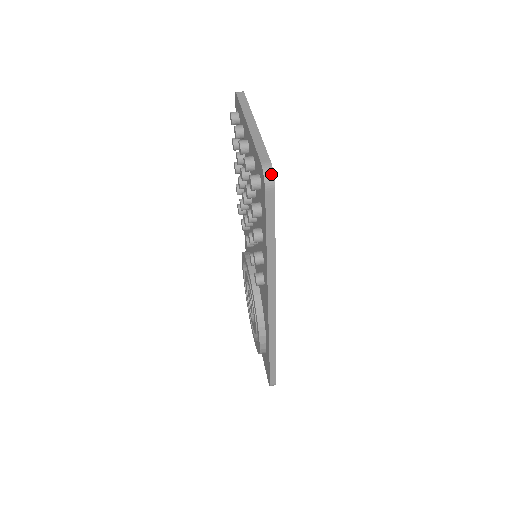
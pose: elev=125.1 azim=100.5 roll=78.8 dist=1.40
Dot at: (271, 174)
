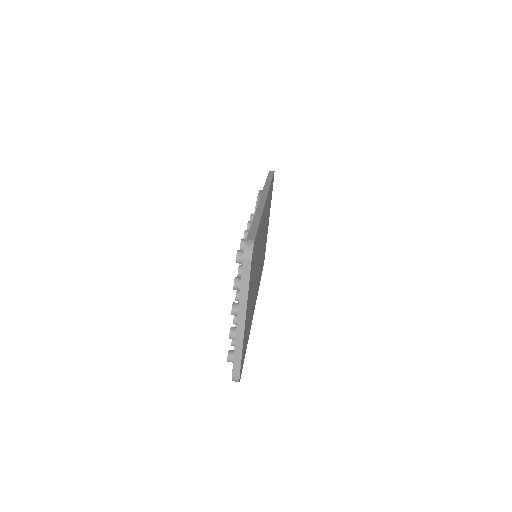
Dot at: occluded
